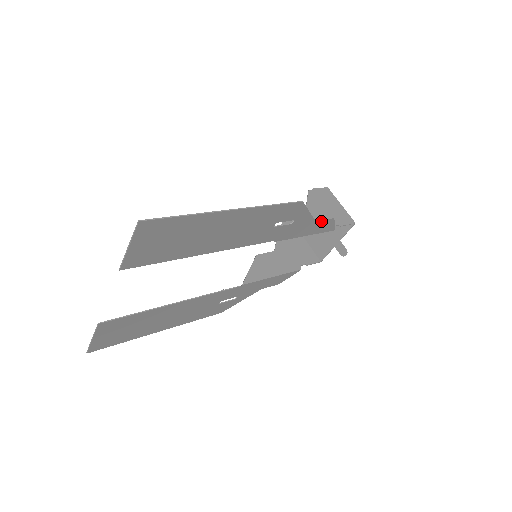
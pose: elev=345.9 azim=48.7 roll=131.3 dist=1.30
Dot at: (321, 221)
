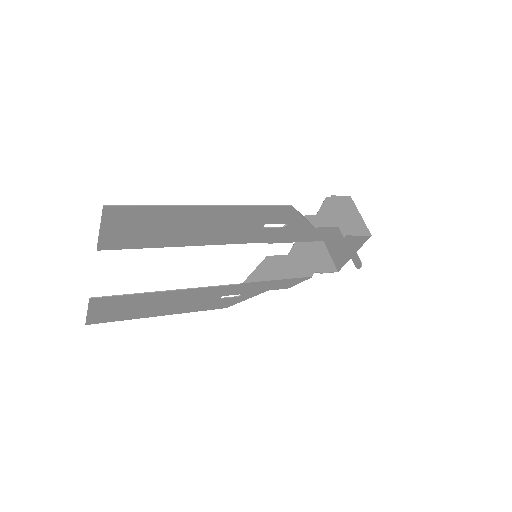
Dot at: (322, 228)
